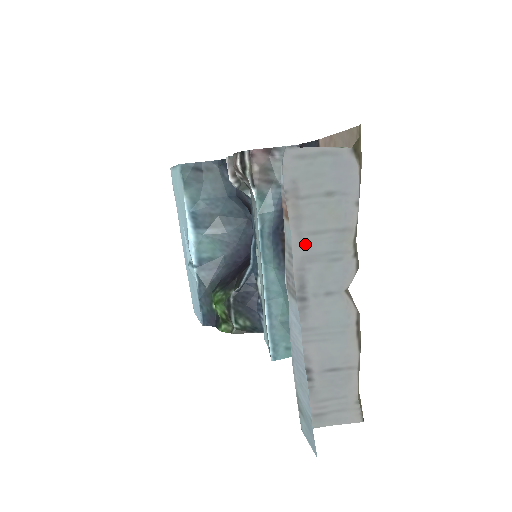
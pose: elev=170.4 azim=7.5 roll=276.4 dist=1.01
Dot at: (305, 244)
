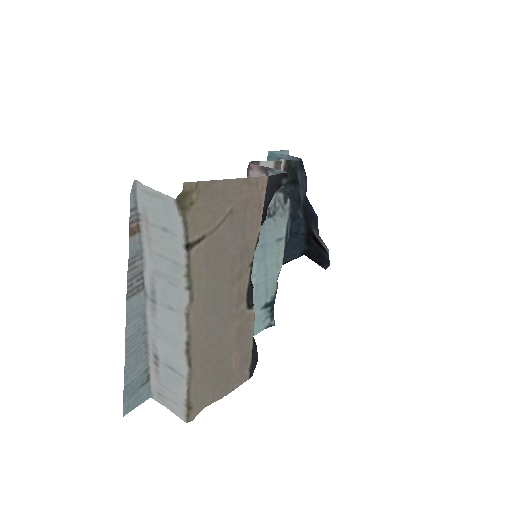
Dot at: (154, 260)
